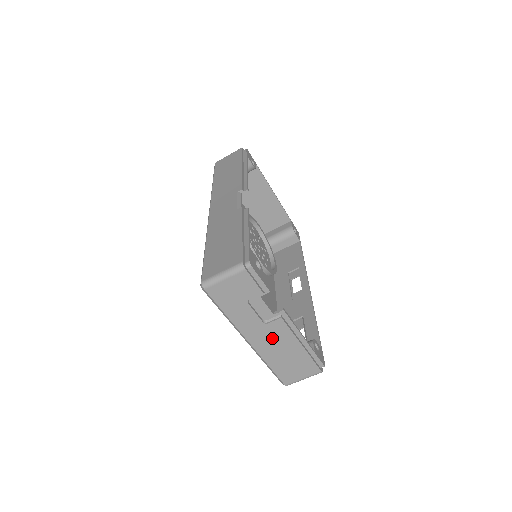
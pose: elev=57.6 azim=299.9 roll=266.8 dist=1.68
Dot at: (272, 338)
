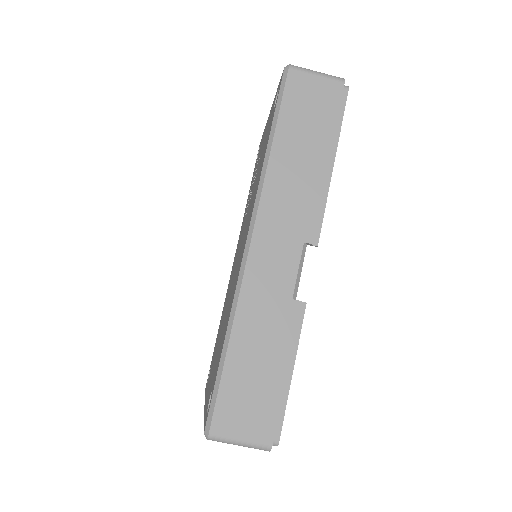
Dot at: occluded
